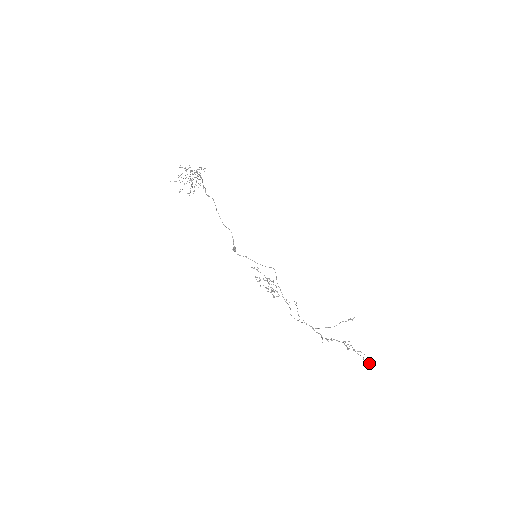
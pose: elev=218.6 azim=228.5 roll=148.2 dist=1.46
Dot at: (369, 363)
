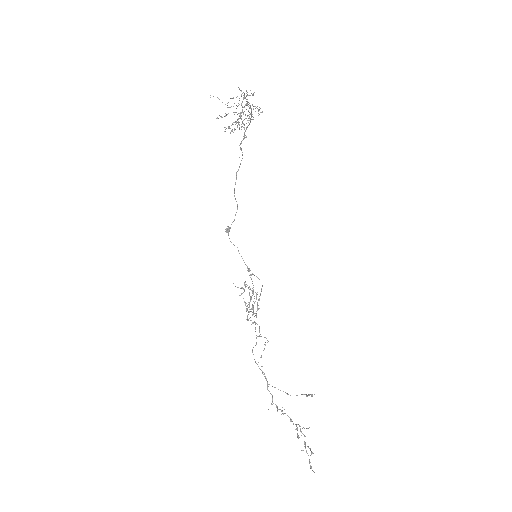
Dot at: occluded
